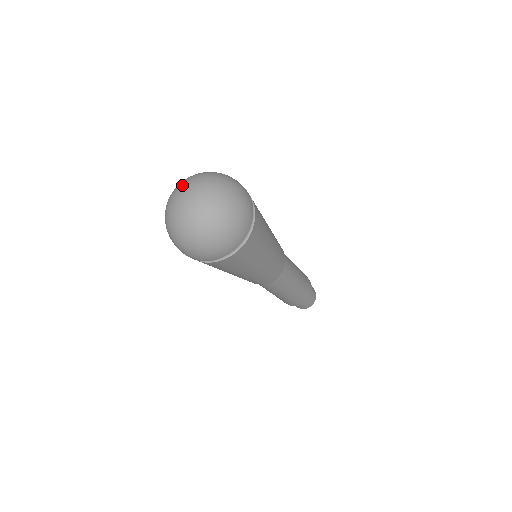
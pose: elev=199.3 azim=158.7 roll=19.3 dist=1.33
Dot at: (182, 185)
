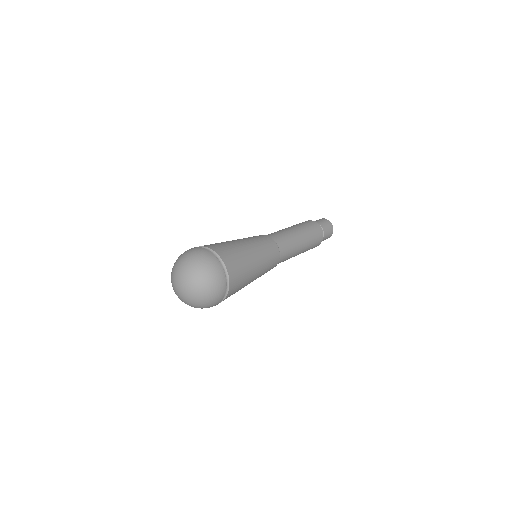
Dot at: (173, 274)
